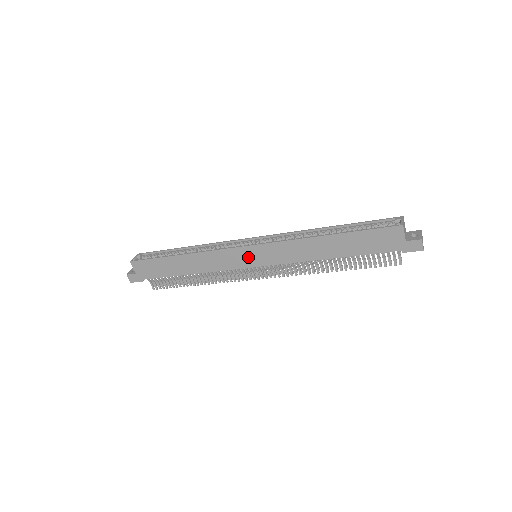
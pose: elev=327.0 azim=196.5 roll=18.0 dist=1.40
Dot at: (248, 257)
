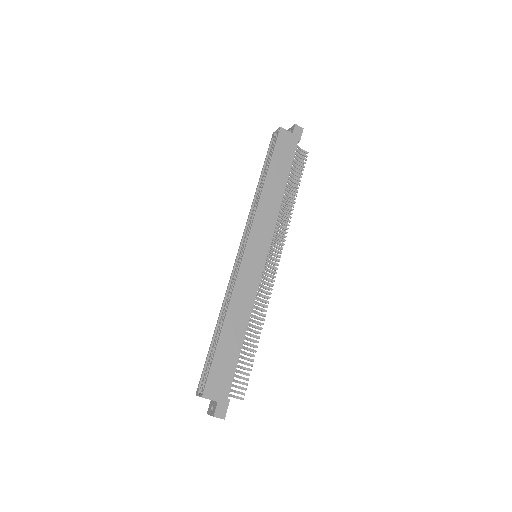
Dot at: (255, 257)
